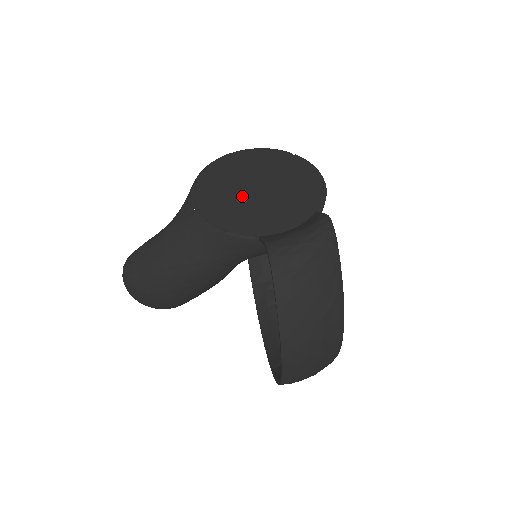
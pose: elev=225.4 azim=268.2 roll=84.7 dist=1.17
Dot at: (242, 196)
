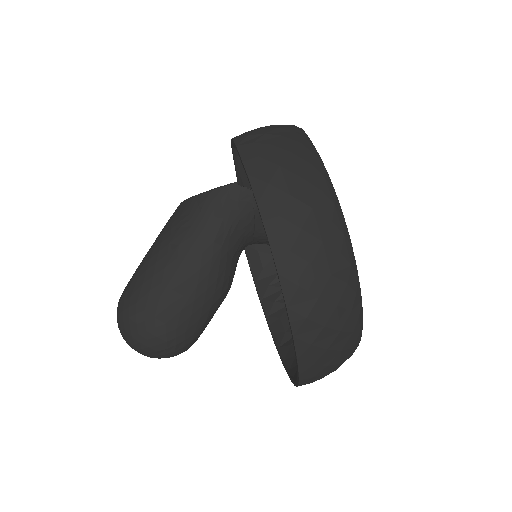
Dot at: occluded
